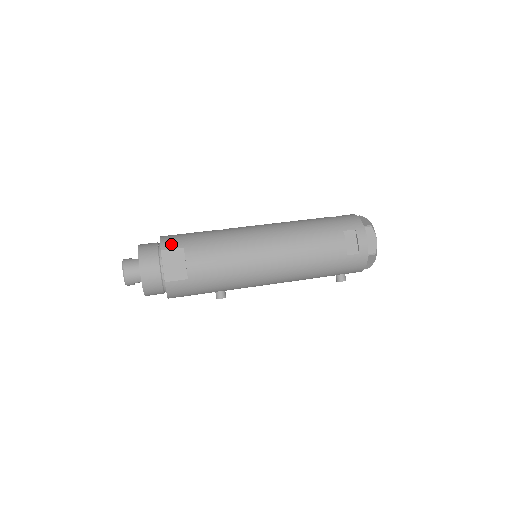
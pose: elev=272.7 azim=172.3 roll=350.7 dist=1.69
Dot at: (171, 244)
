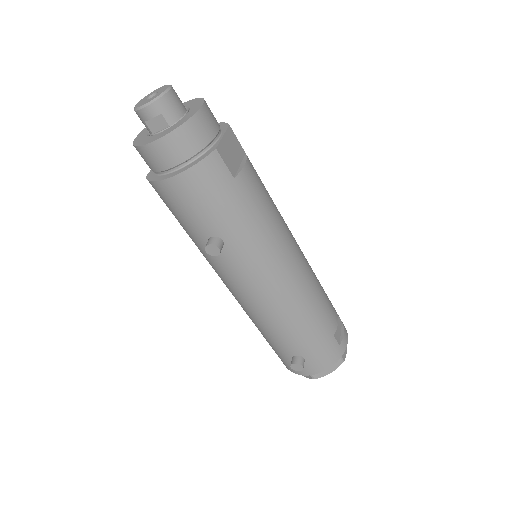
Dot at: occluded
